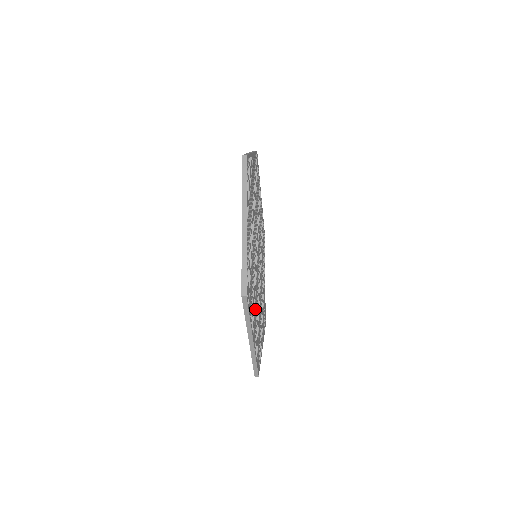
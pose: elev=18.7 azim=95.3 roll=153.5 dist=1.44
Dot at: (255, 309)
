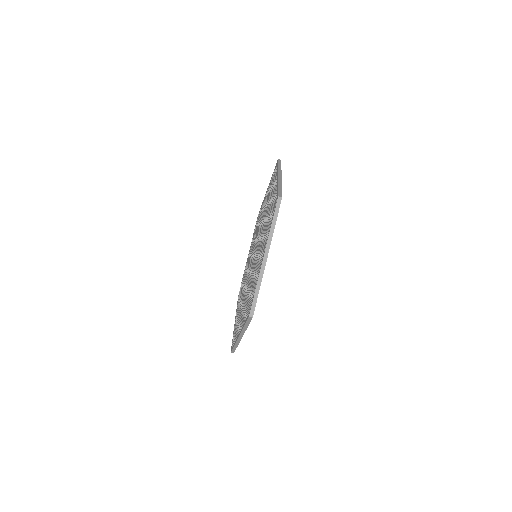
Dot at: occluded
